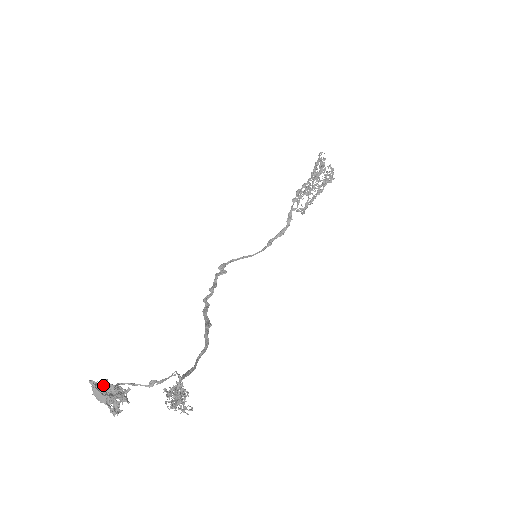
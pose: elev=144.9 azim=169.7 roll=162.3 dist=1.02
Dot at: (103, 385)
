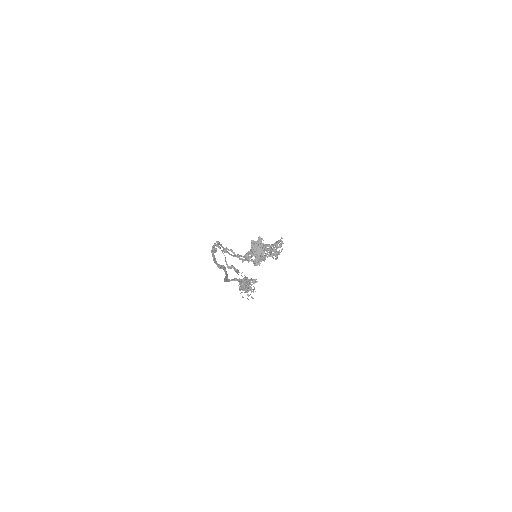
Dot at: (261, 245)
